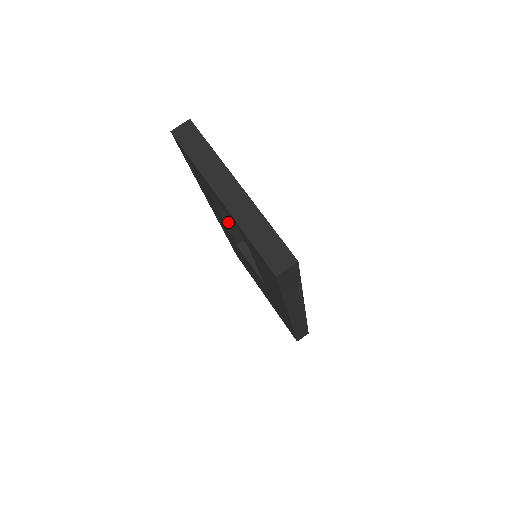
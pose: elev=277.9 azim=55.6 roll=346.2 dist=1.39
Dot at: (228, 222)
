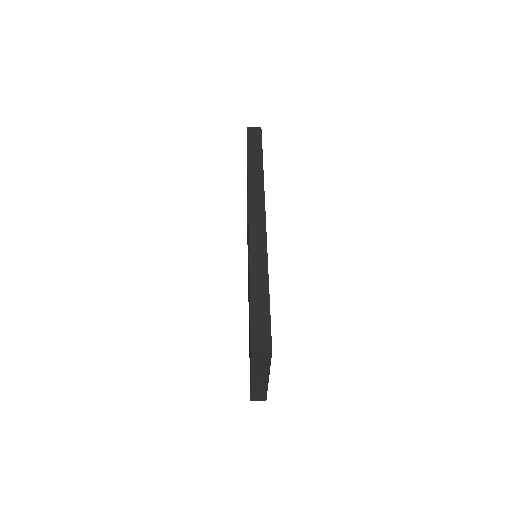
Dot at: occluded
